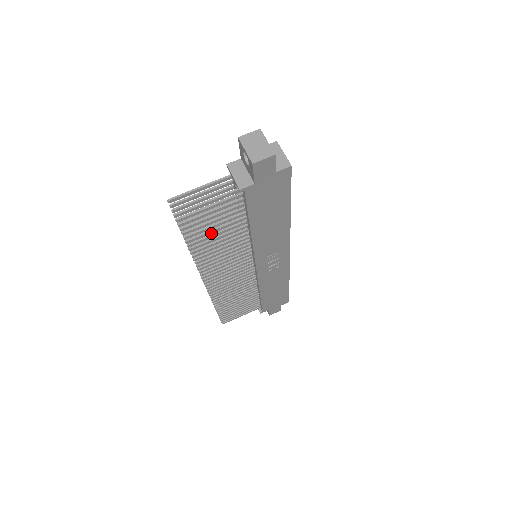
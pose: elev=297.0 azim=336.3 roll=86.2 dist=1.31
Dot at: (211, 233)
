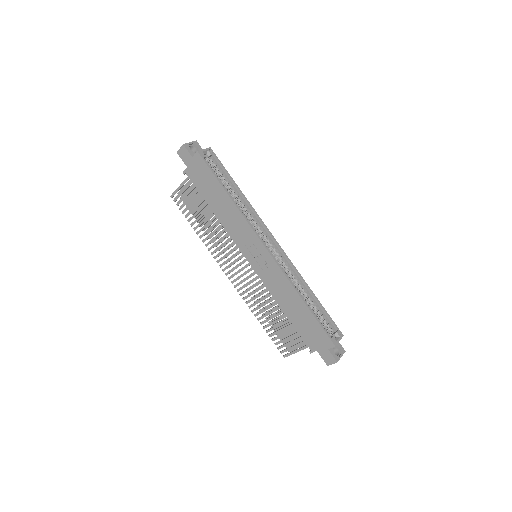
Dot at: occluded
